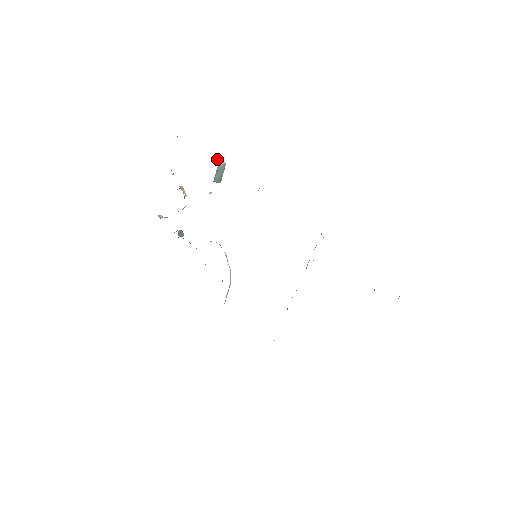
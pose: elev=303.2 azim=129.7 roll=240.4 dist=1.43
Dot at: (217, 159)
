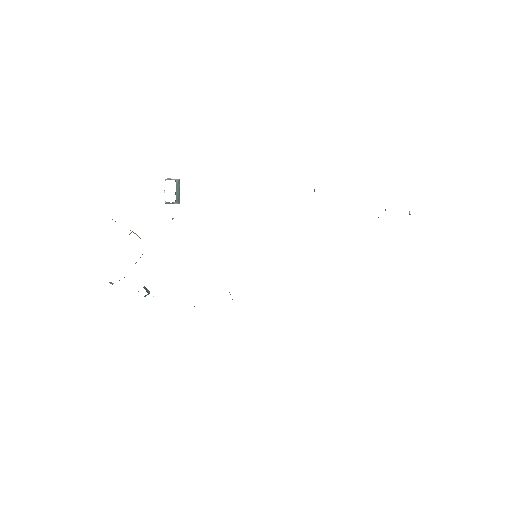
Dot at: (168, 178)
